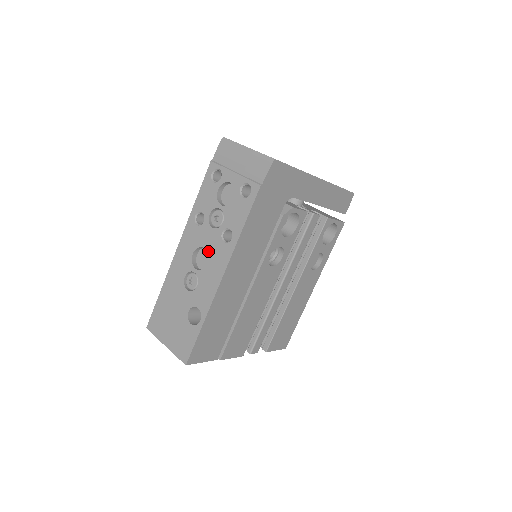
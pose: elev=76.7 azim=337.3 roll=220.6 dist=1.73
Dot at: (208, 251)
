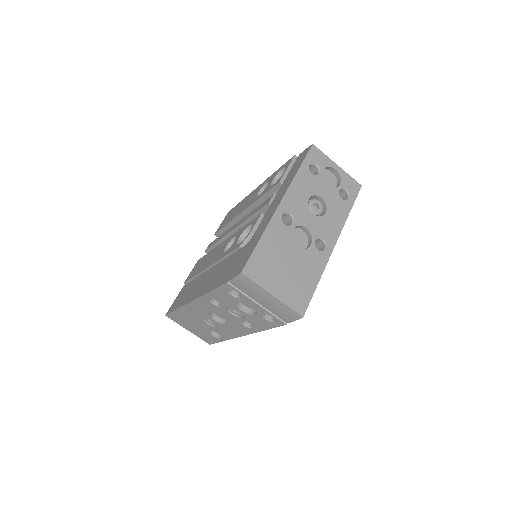
Dot at: (227, 321)
